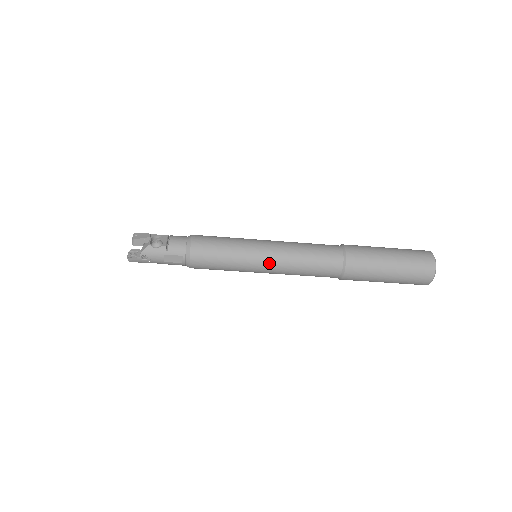
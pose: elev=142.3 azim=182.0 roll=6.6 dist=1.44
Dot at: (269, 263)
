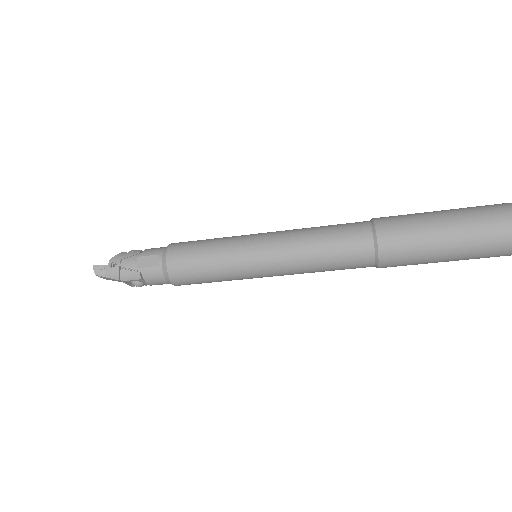
Dot at: (267, 241)
